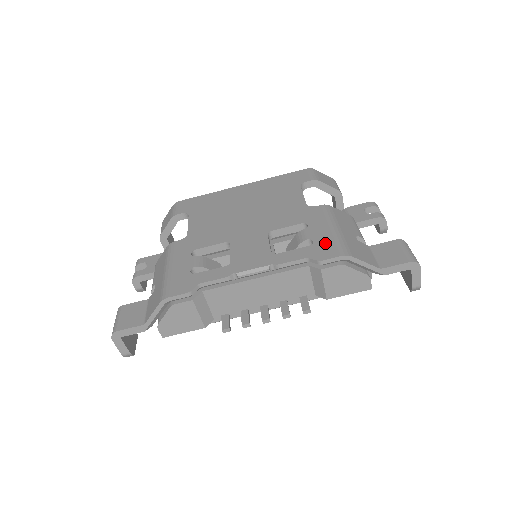
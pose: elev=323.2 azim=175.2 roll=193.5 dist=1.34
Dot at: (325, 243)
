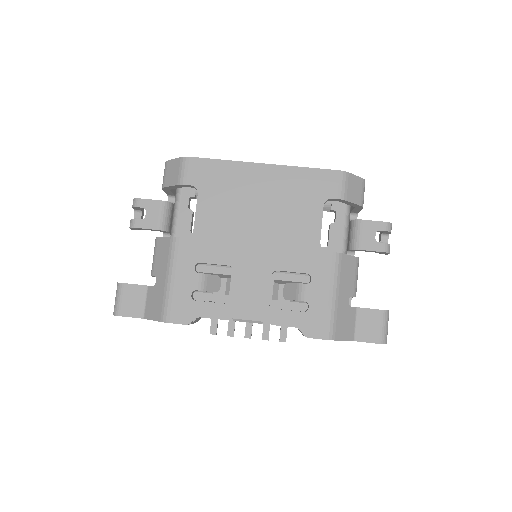
Dot at: (318, 315)
